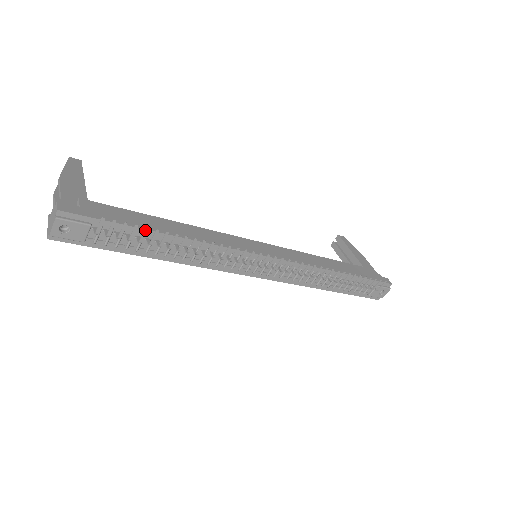
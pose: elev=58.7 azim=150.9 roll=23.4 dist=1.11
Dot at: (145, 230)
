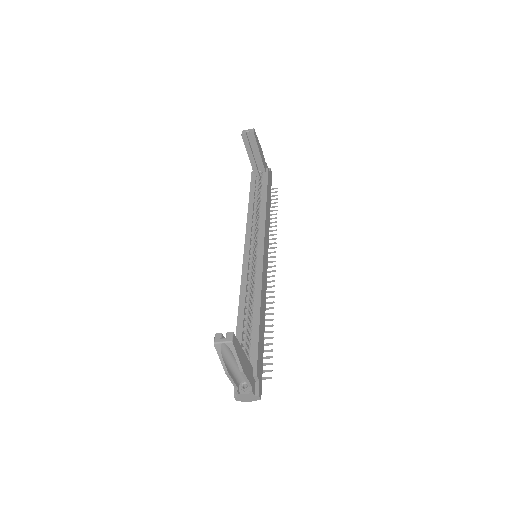
Dot at: (271, 351)
